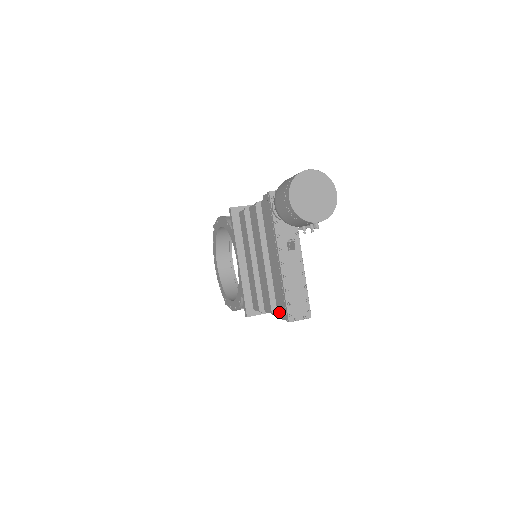
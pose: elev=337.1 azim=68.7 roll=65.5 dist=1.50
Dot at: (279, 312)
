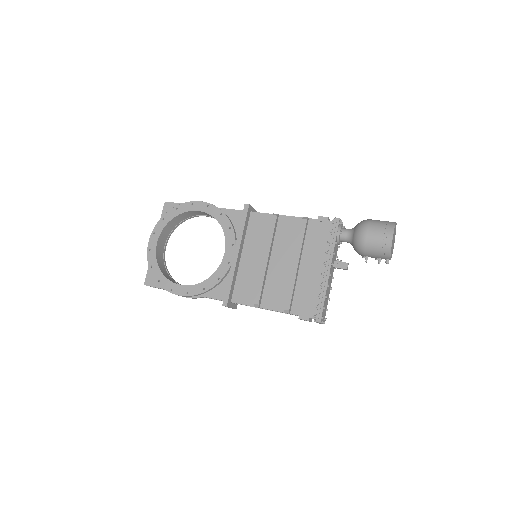
Dot at: (295, 312)
